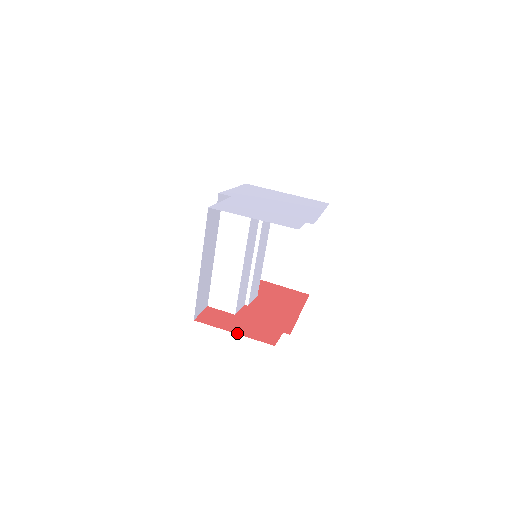
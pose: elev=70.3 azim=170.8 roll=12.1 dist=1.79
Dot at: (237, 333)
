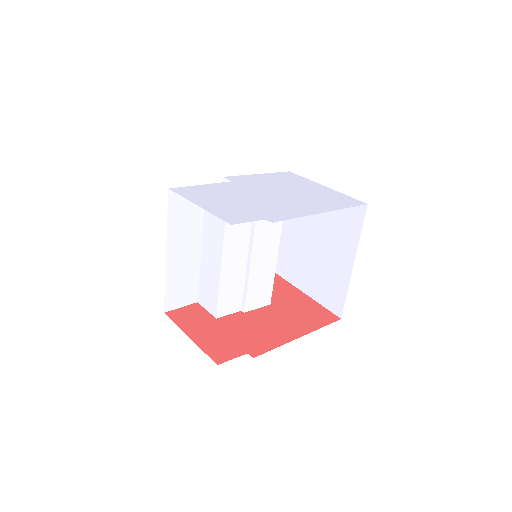
Dot at: (192, 338)
